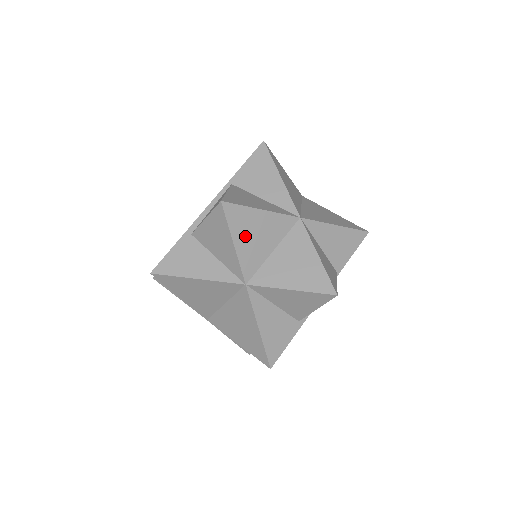
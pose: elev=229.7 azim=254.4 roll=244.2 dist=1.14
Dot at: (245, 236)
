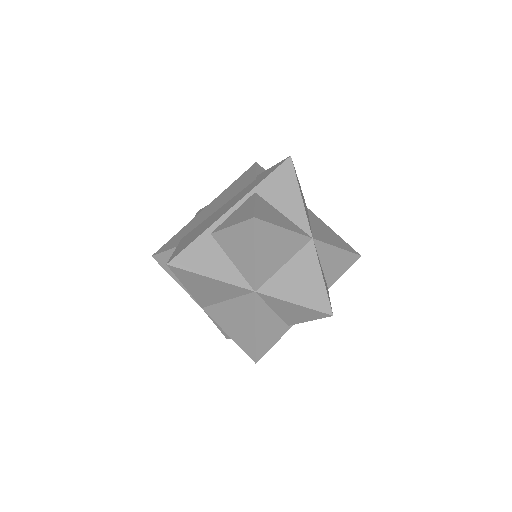
Dot at: (265, 250)
